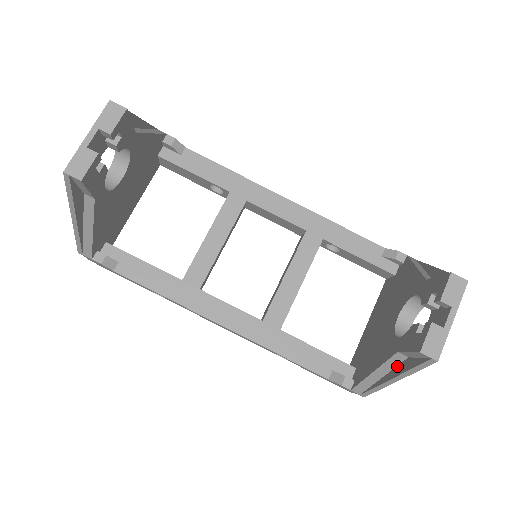
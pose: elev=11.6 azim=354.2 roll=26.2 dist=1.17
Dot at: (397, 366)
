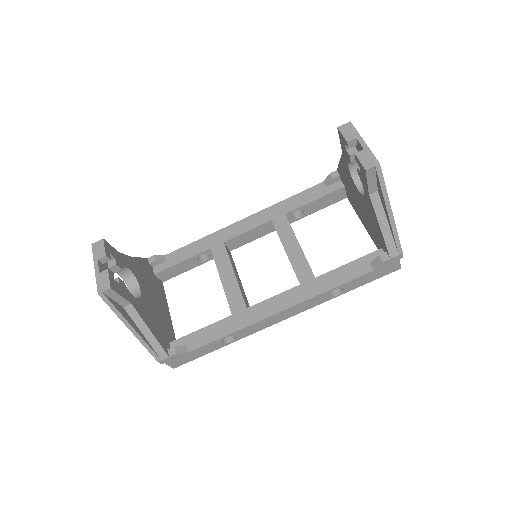
Dot at: (382, 205)
